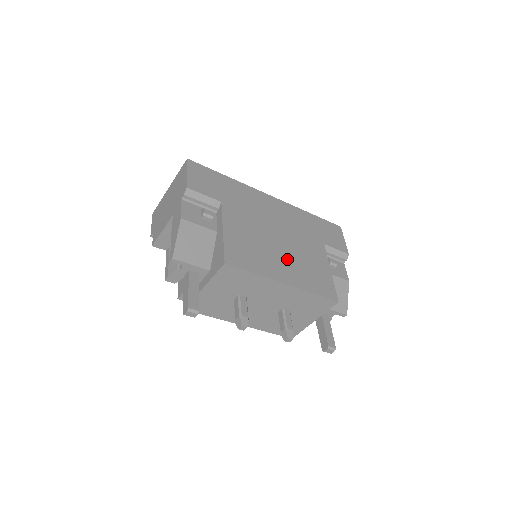
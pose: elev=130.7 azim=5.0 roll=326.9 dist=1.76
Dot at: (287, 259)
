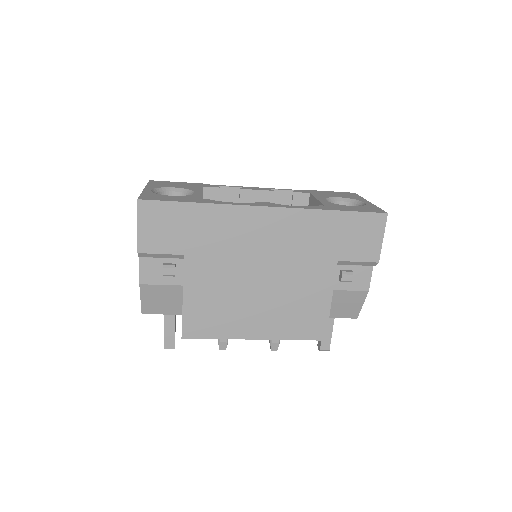
Dot at: (266, 307)
